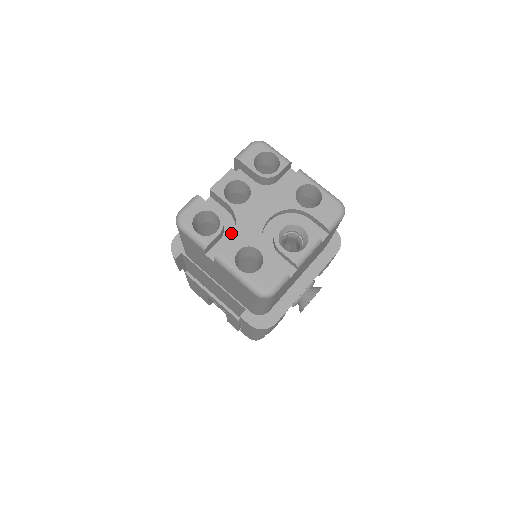
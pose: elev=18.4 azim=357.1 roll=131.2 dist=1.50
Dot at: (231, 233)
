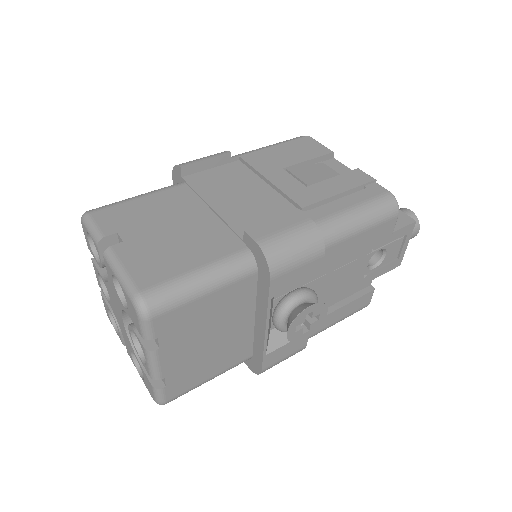
Dot at: occluded
